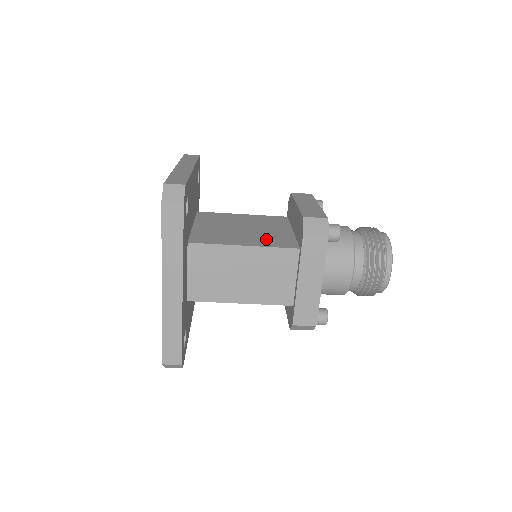
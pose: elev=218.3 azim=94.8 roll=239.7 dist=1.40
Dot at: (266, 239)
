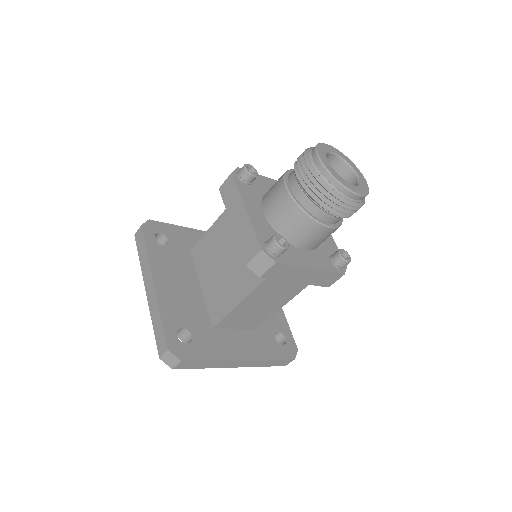
Dot at: (246, 273)
